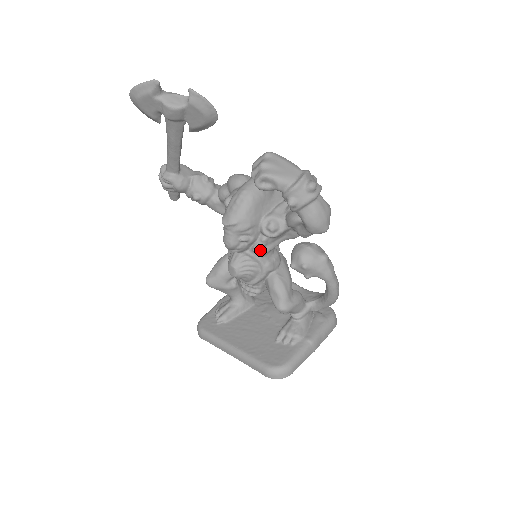
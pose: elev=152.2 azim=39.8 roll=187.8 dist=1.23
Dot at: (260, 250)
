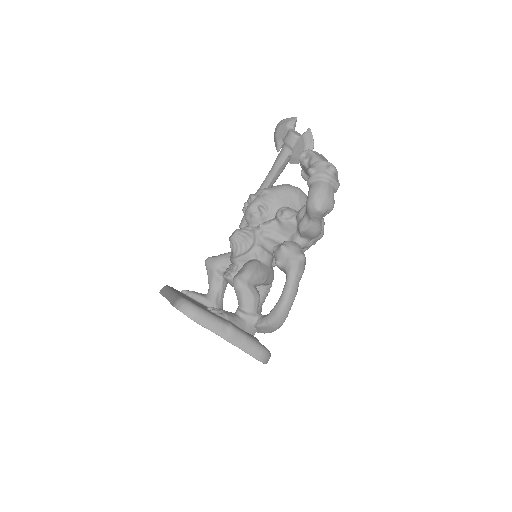
Dot at: (264, 229)
